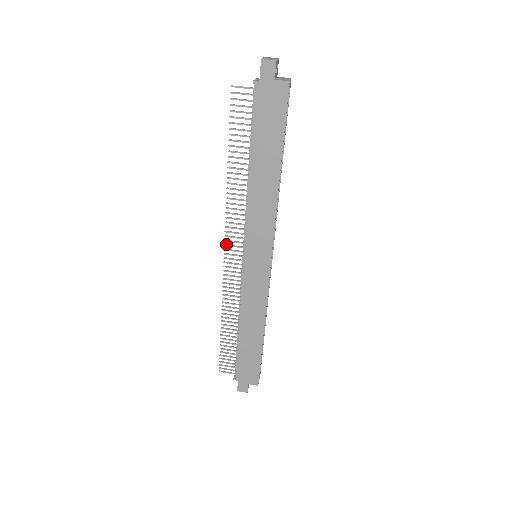
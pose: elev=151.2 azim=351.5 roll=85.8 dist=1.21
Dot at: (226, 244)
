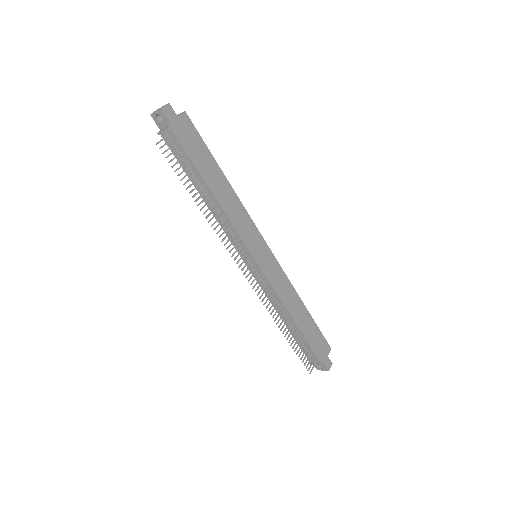
Dot at: (239, 266)
